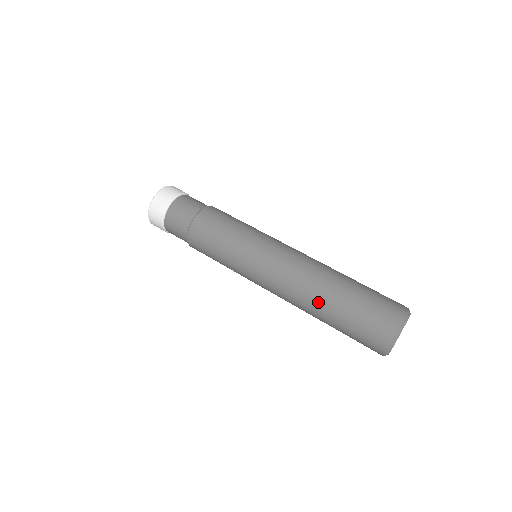
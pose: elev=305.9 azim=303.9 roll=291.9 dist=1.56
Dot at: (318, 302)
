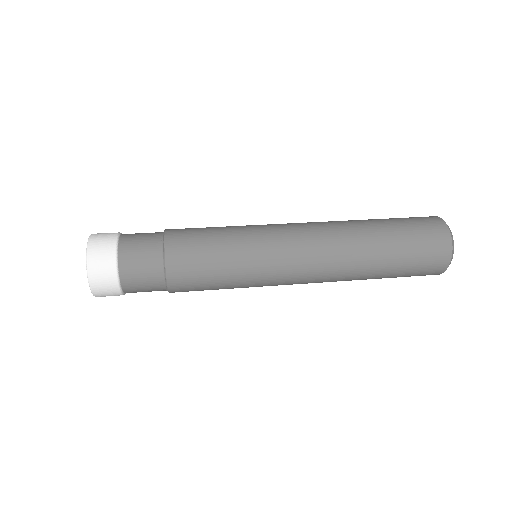
Dot at: (366, 253)
